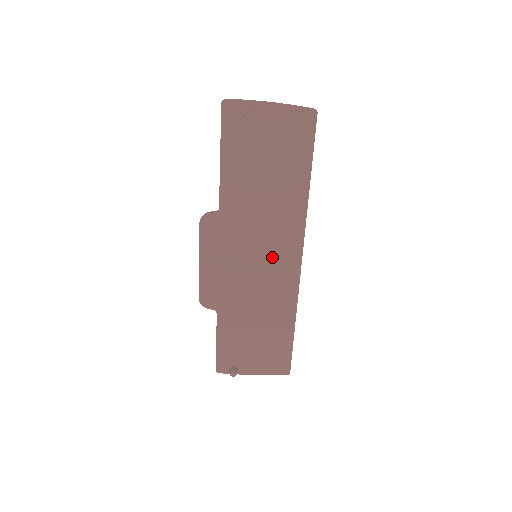
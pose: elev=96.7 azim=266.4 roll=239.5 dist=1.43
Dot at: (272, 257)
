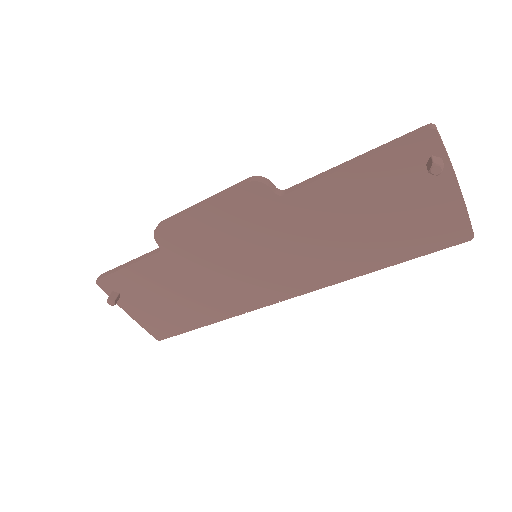
Dot at: (268, 273)
